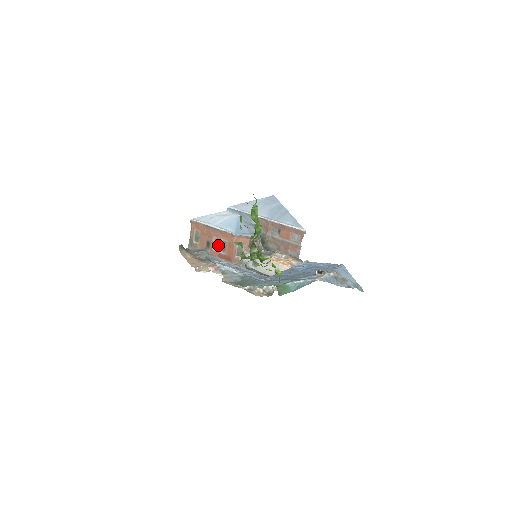
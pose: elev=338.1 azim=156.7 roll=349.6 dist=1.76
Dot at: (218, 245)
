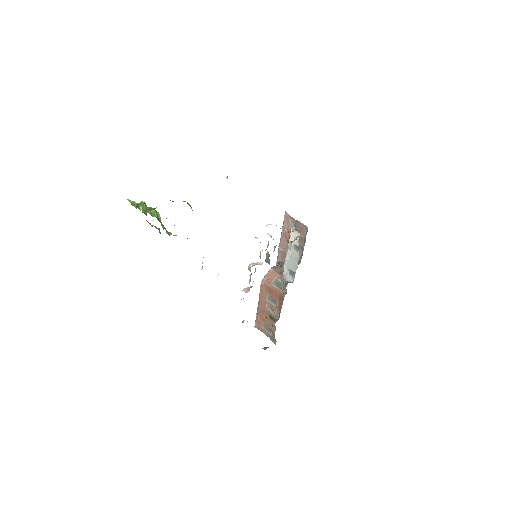
Dot at: (271, 306)
